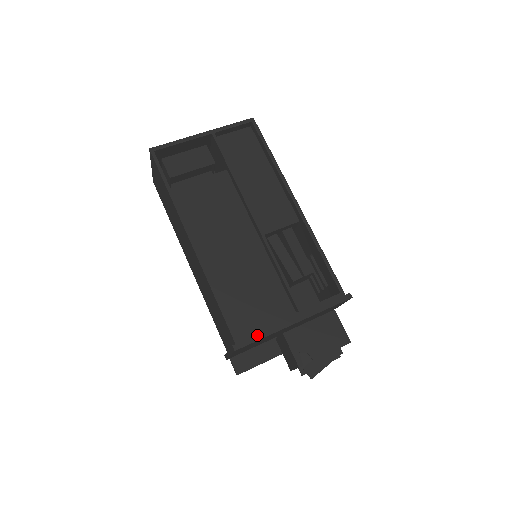
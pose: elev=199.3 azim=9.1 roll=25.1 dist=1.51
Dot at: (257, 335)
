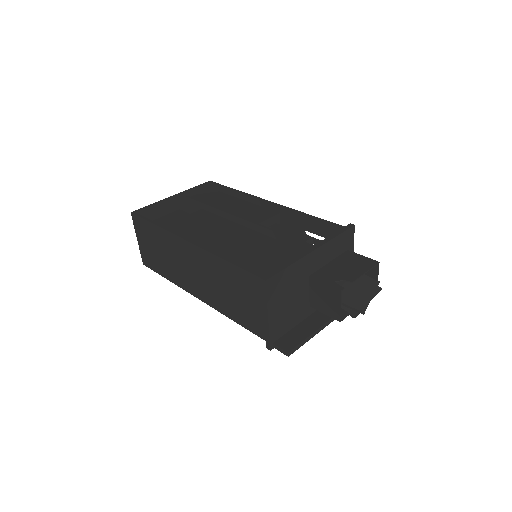
Dot at: (281, 266)
